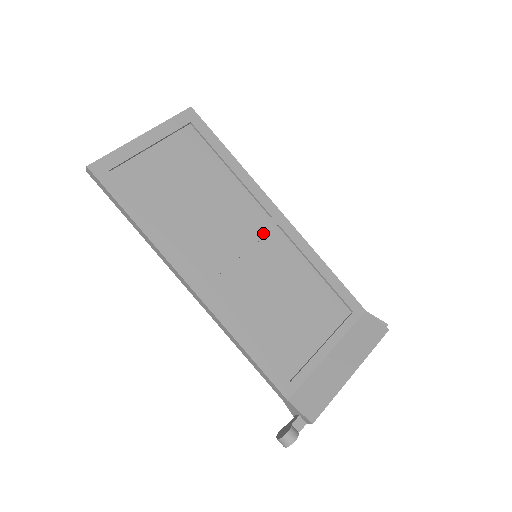
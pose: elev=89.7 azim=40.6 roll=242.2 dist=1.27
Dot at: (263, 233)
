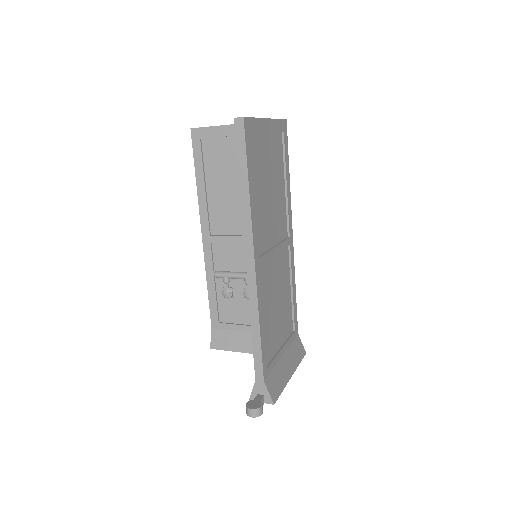
Dot at: (285, 246)
